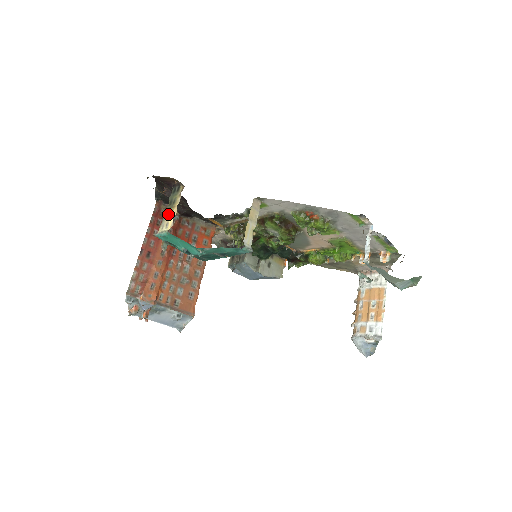
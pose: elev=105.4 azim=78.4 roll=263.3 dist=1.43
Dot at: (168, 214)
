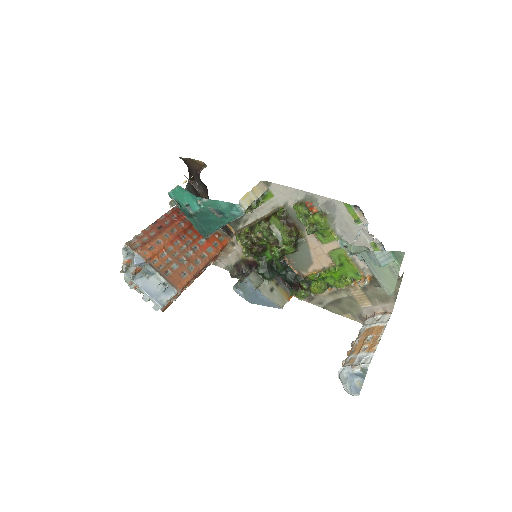
Dot at: occluded
